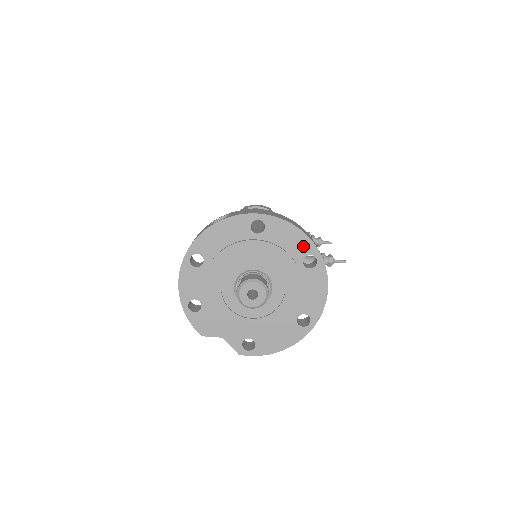
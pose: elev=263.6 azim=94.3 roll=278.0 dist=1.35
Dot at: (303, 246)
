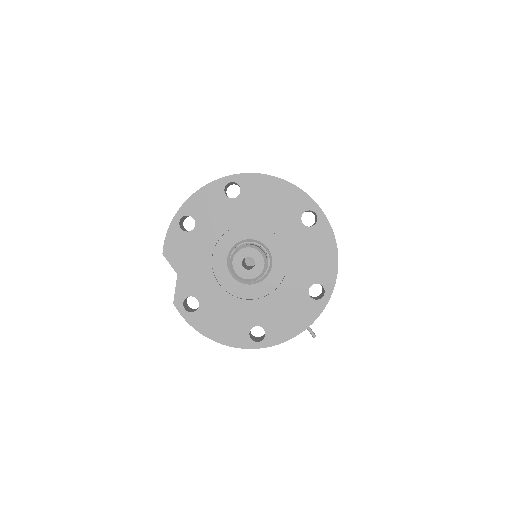
Dot at: (326, 273)
